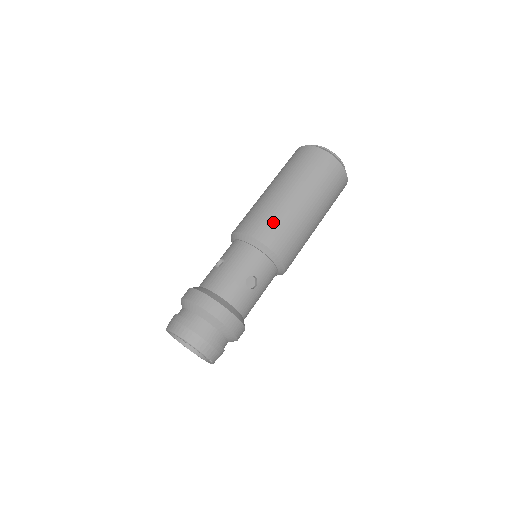
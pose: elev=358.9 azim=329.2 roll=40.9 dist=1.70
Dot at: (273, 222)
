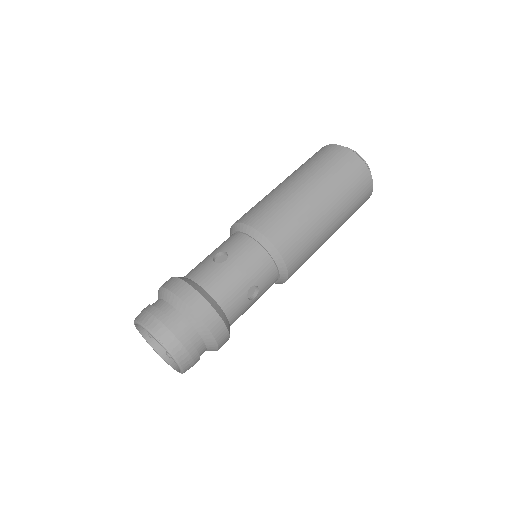
Dot at: (253, 207)
